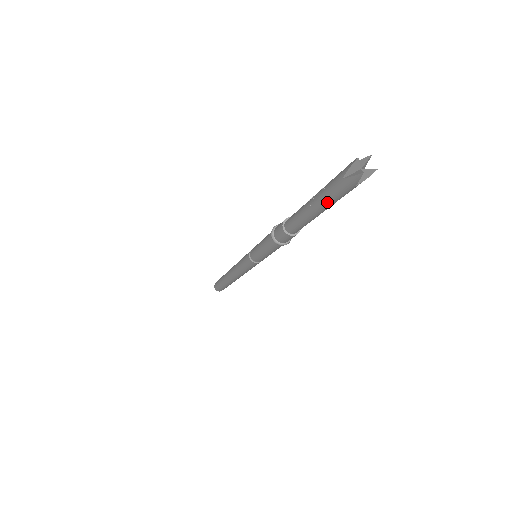
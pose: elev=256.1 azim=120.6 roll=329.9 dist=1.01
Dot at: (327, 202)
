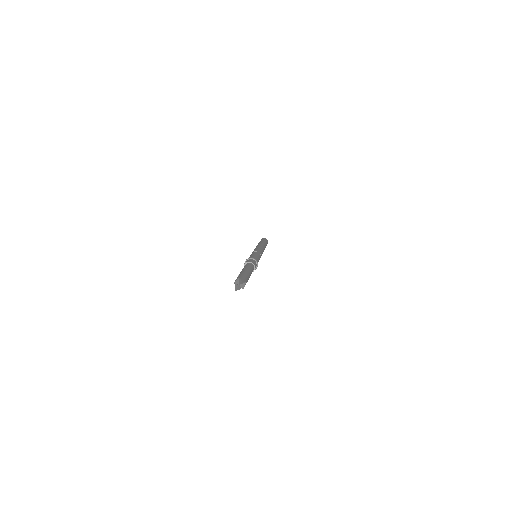
Dot at: occluded
